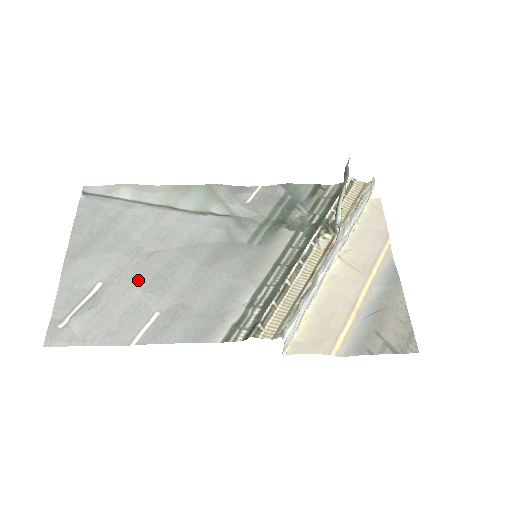
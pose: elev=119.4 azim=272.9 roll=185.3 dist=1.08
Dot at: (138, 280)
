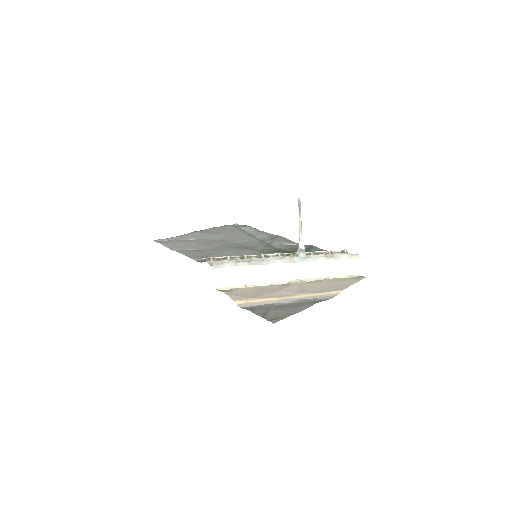
Dot at: (204, 242)
